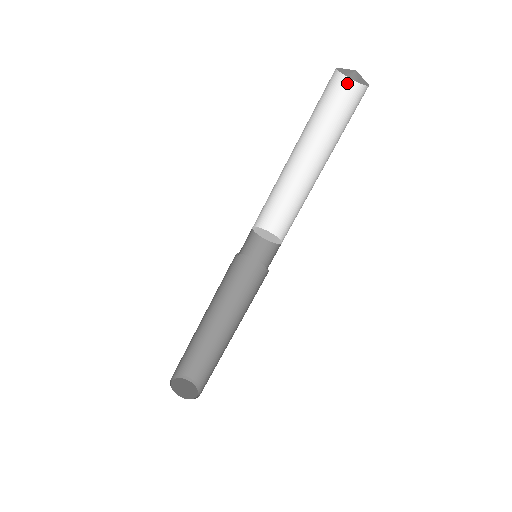
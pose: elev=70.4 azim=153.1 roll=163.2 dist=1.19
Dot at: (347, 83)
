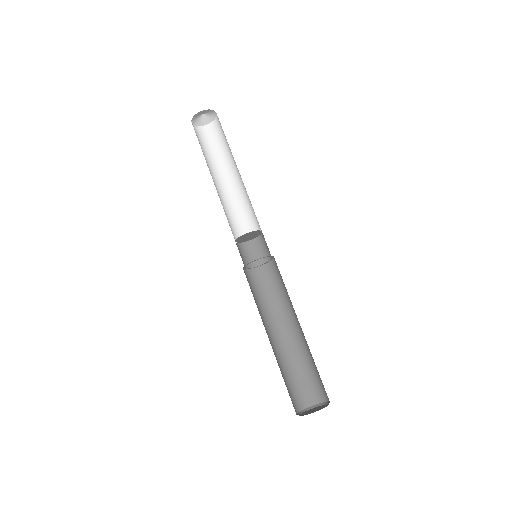
Dot at: (211, 126)
